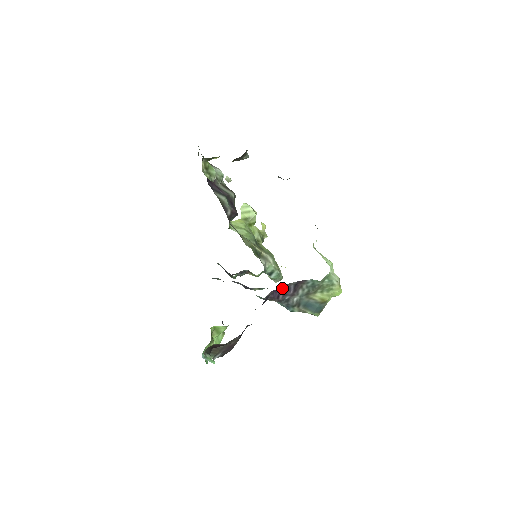
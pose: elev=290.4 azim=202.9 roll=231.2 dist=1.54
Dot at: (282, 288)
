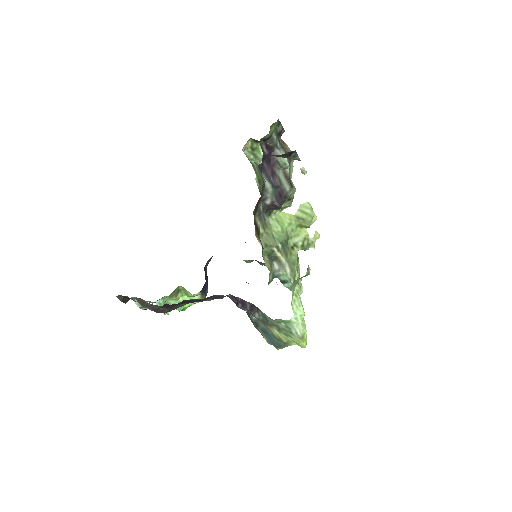
Dot at: (239, 299)
